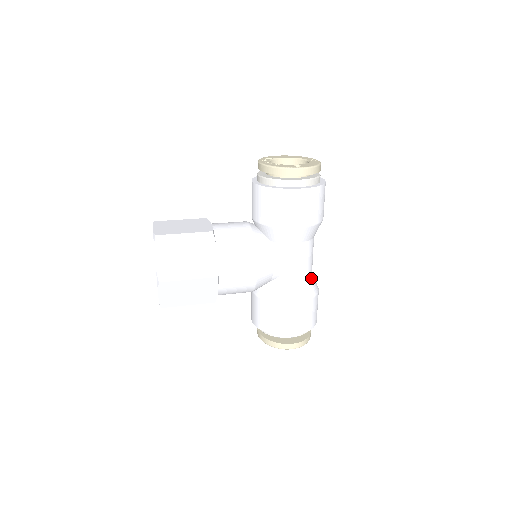
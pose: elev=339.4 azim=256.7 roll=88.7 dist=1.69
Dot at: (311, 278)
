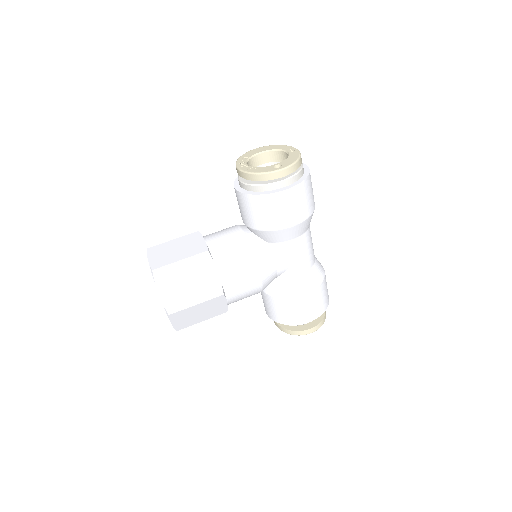
Dot at: (315, 264)
